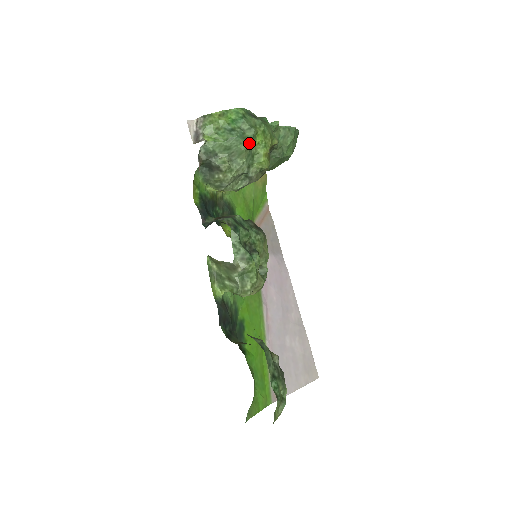
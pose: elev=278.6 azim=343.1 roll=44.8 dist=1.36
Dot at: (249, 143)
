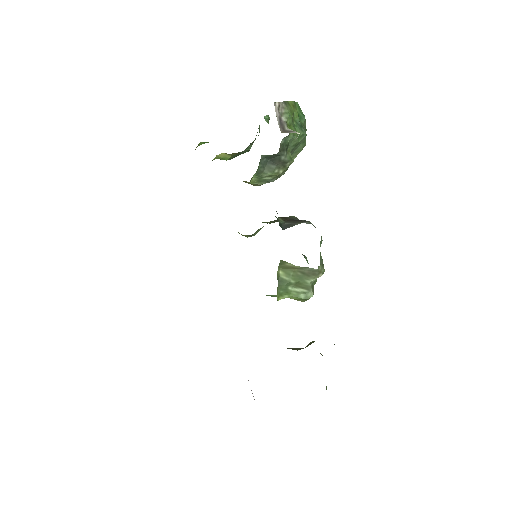
Dot at: occluded
